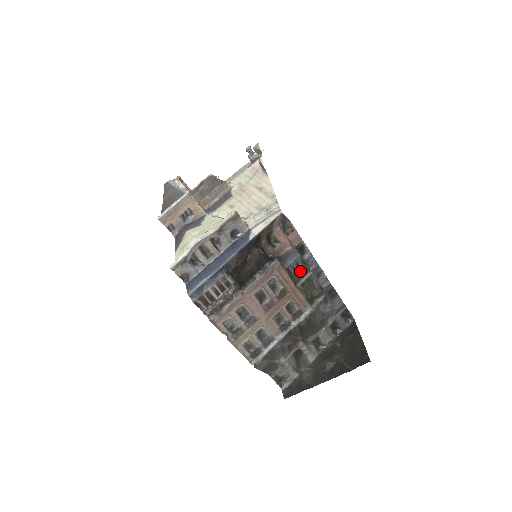
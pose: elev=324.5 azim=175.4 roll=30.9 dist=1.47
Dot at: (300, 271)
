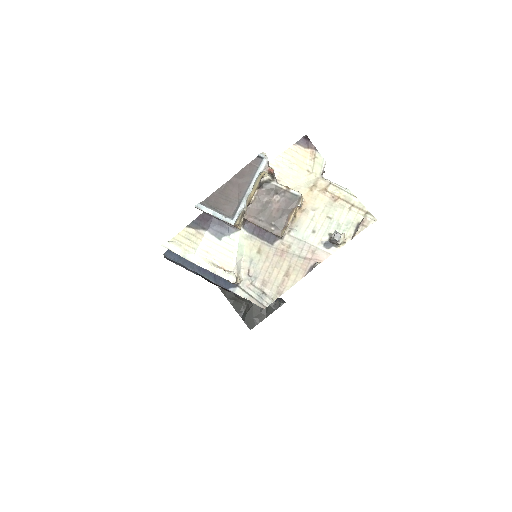
Dot at: occluded
